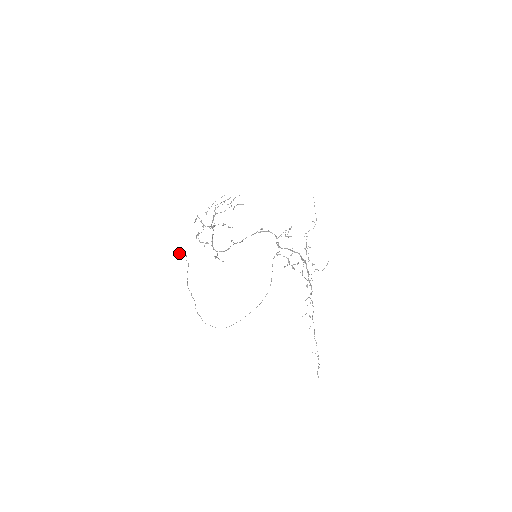
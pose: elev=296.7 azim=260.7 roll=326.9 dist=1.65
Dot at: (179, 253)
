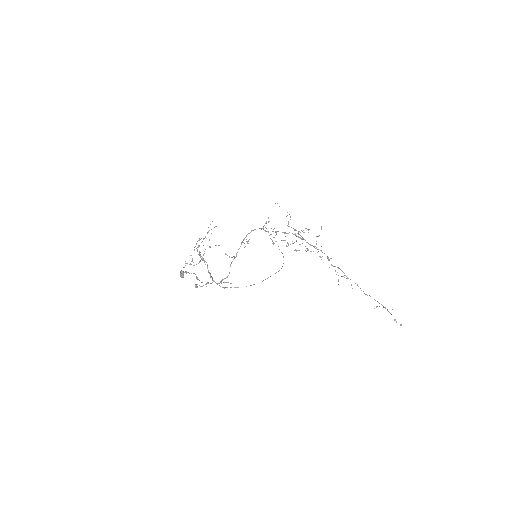
Dot at: (181, 274)
